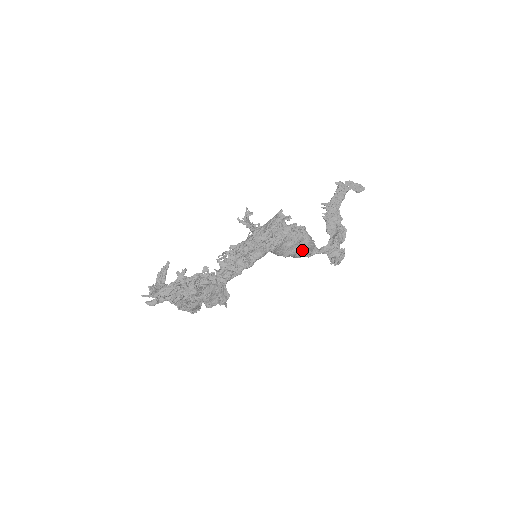
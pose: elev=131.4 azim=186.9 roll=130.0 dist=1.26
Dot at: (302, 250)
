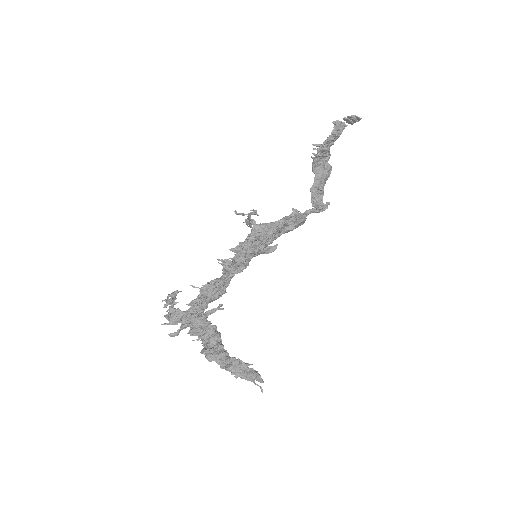
Dot at: occluded
